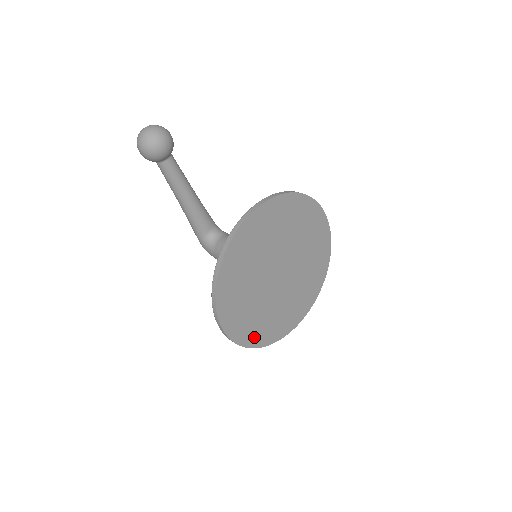
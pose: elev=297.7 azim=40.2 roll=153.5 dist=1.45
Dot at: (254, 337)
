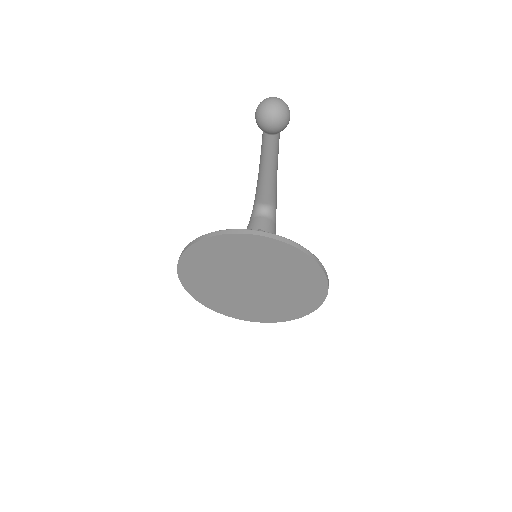
Dot at: (200, 294)
